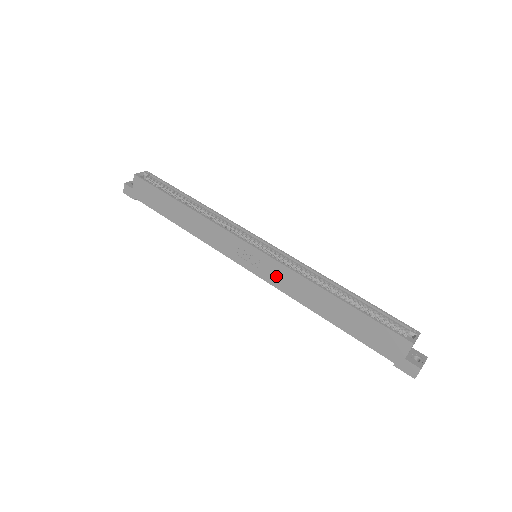
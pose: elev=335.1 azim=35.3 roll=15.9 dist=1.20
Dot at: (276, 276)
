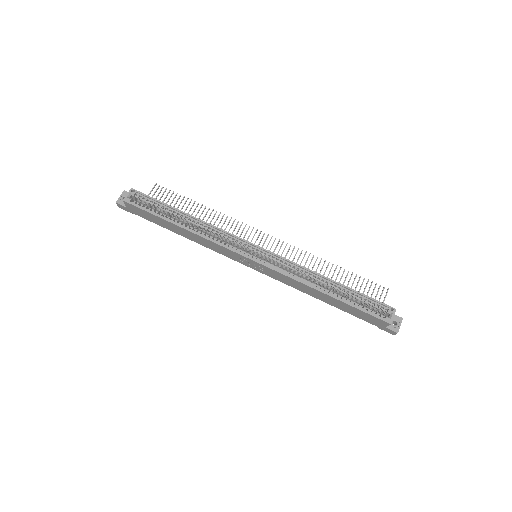
Dot at: (277, 277)
